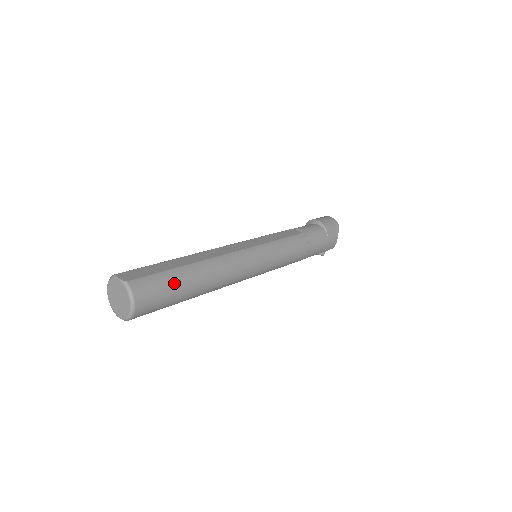
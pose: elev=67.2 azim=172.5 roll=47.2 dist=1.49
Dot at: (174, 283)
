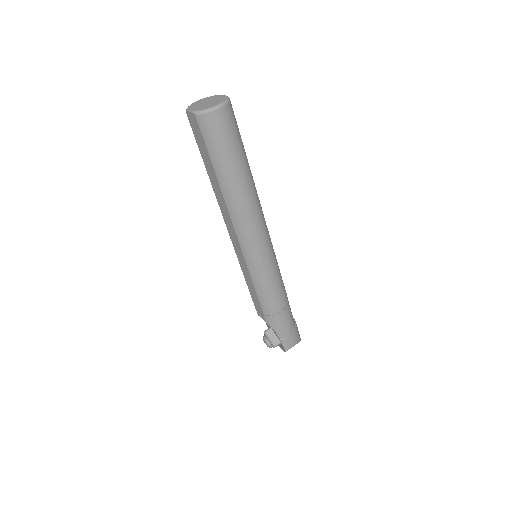
Dot at: (241, 147)
